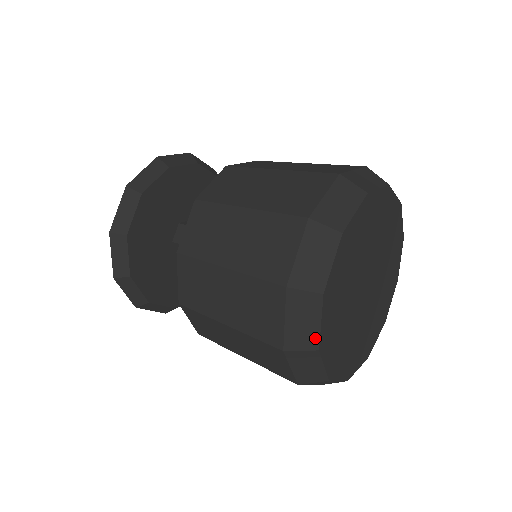
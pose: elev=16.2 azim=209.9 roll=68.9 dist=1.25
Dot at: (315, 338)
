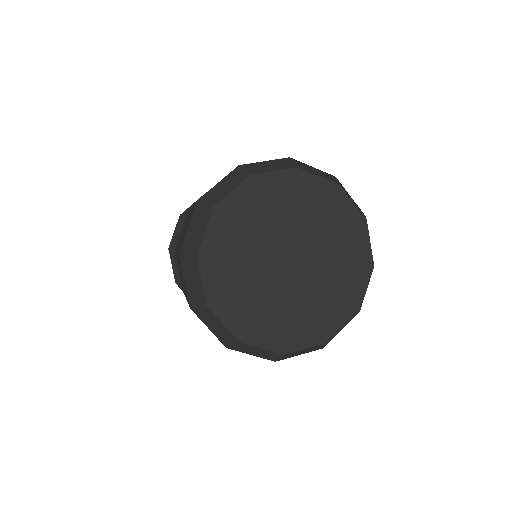
Dot at: (230, 335)
